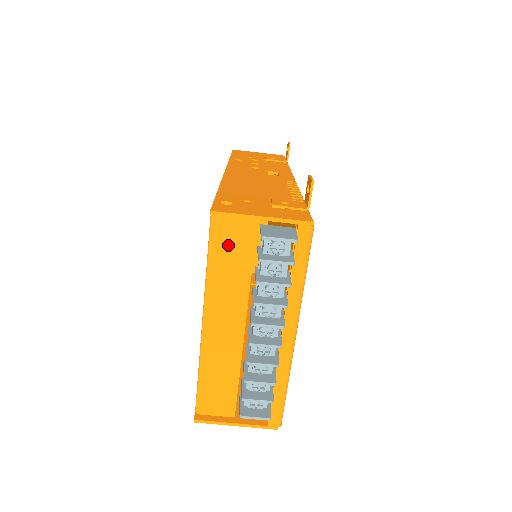
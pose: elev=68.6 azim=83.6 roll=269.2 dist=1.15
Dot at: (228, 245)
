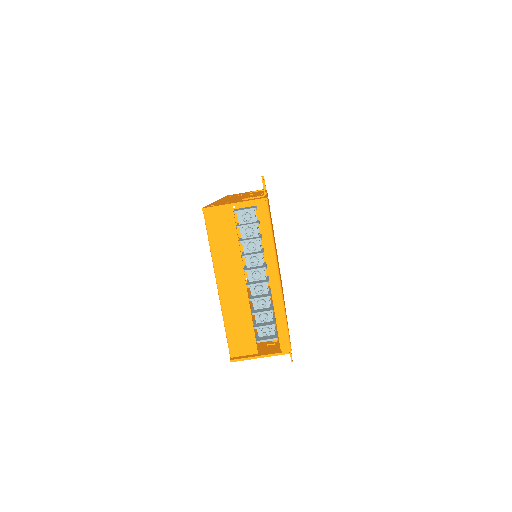
Dot at: (219, 229)
